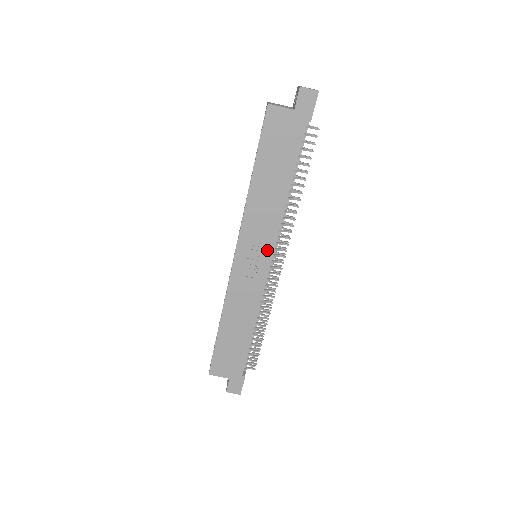
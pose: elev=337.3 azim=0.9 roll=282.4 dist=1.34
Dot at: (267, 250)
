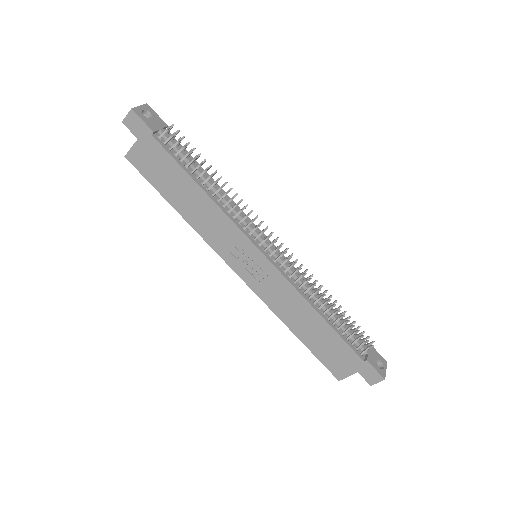
Dot at: (247, 246)
